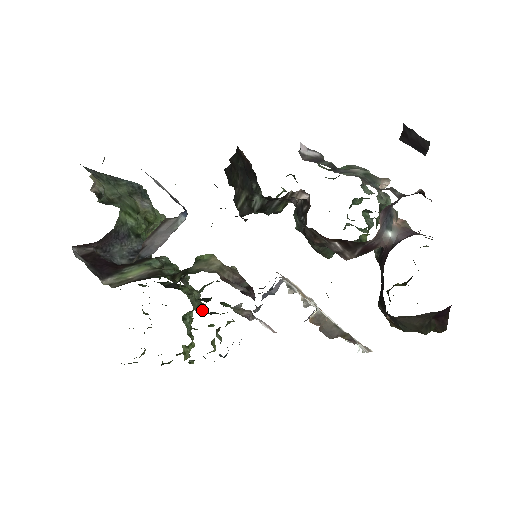
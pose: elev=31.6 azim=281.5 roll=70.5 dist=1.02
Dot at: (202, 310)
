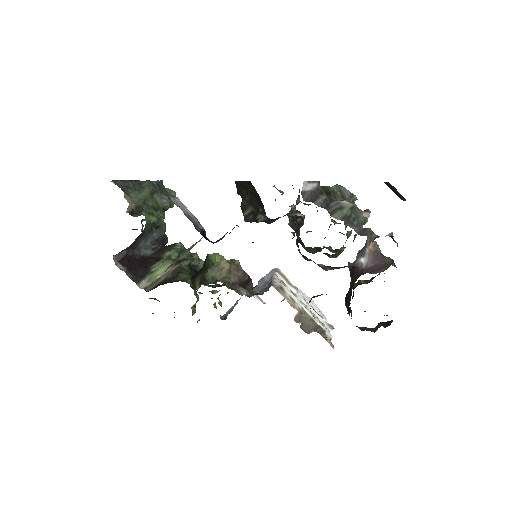
Dot at: occluded
